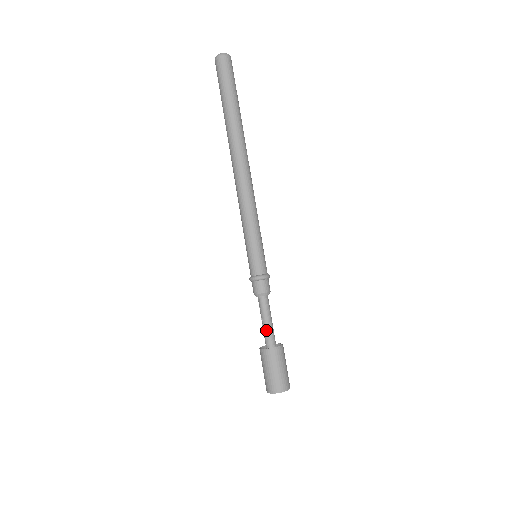
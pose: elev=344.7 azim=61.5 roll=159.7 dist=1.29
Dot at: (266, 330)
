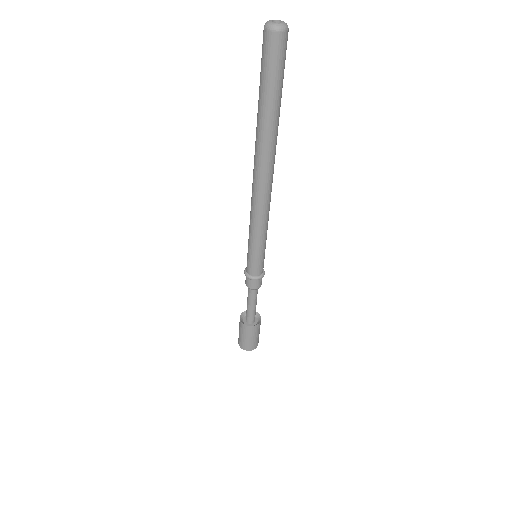
Dot at: (247, 308)
